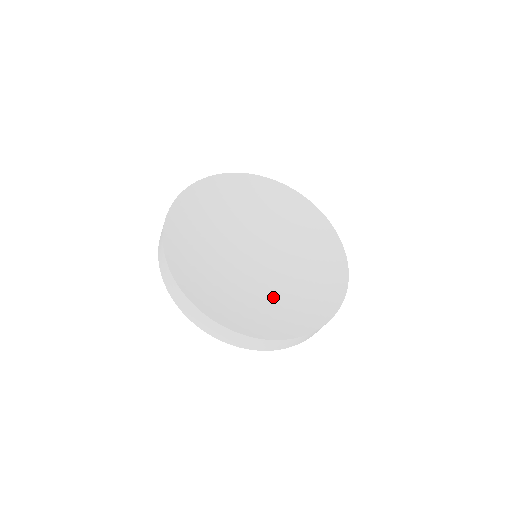
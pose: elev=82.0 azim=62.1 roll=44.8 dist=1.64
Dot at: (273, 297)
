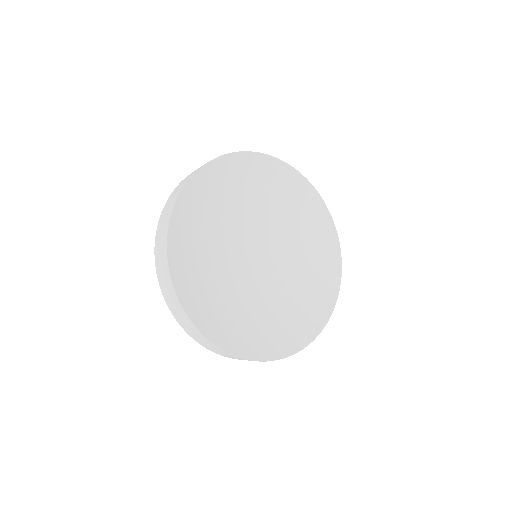
Dot at: (279, 303)
